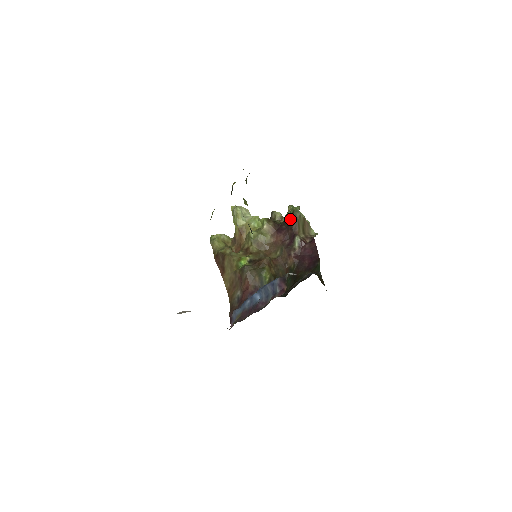
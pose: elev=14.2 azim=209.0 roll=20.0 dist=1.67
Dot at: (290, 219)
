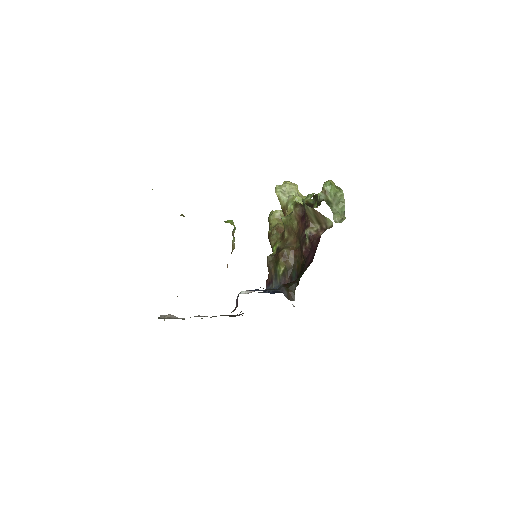
Dot at: occluded
